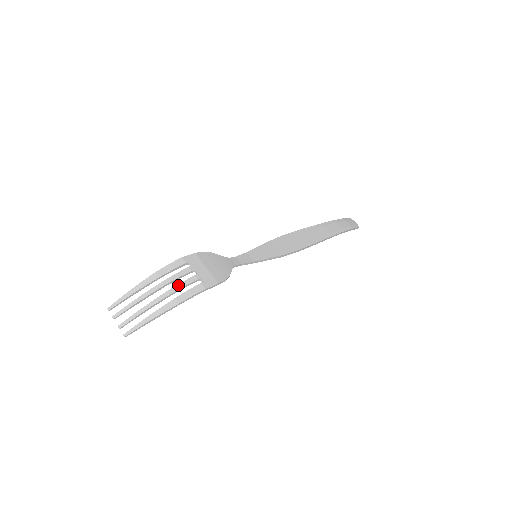
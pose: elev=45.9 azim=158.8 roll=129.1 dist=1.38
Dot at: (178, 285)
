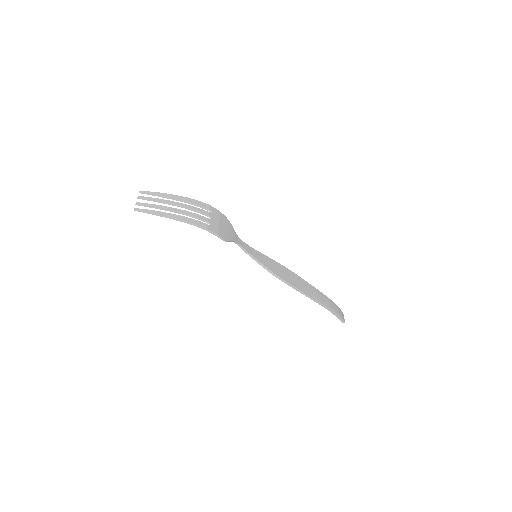
Dot at: (193, 213)
